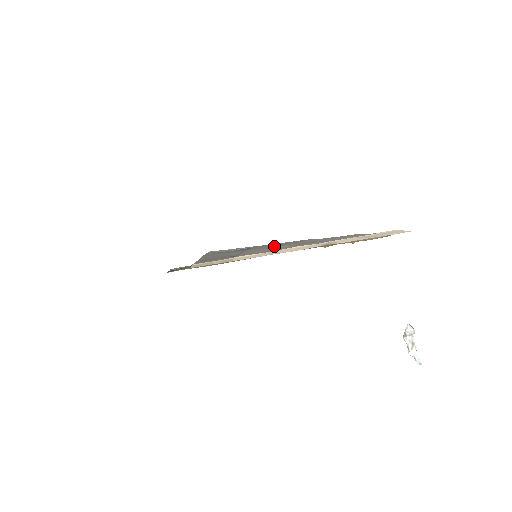
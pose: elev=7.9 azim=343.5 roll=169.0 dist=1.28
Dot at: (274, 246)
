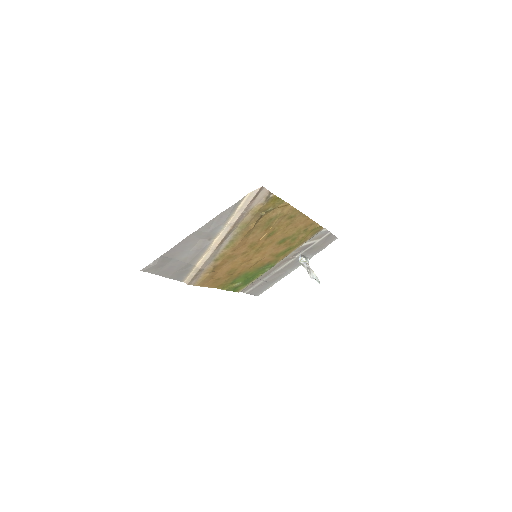
Dot at: (186, 248)
